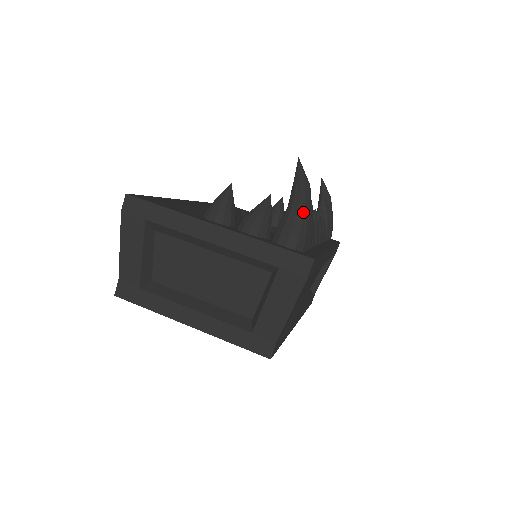
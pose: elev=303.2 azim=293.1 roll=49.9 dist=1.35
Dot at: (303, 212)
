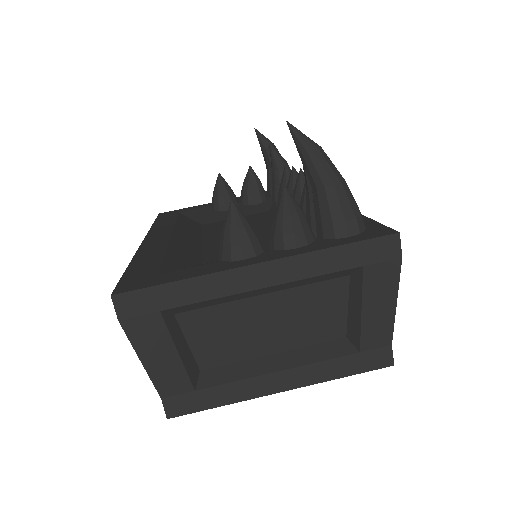
Dot at: (341, 184)
